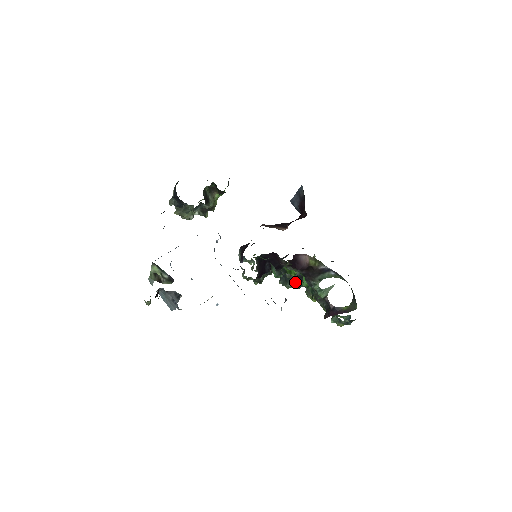
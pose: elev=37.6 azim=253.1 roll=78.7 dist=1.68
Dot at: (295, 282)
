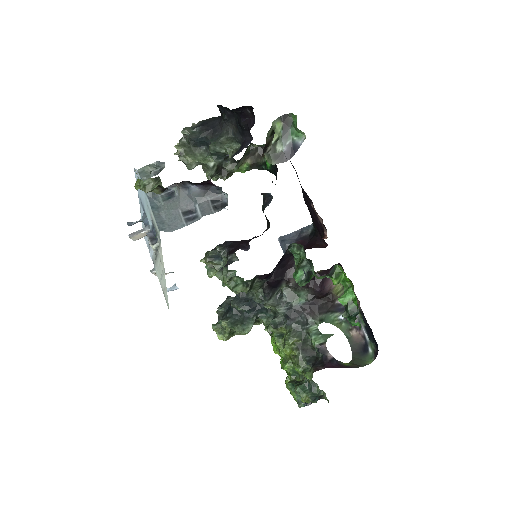
Dot at: occluded
